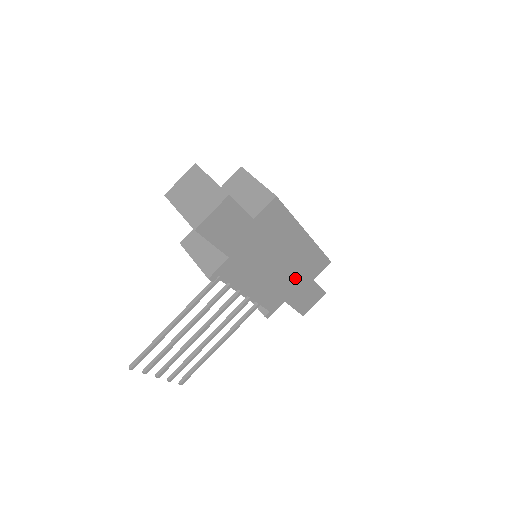
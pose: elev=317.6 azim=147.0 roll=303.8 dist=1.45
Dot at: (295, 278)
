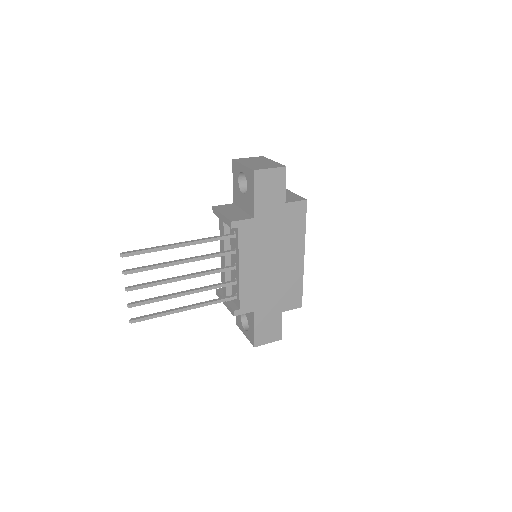
Dot at: (274, 293)
